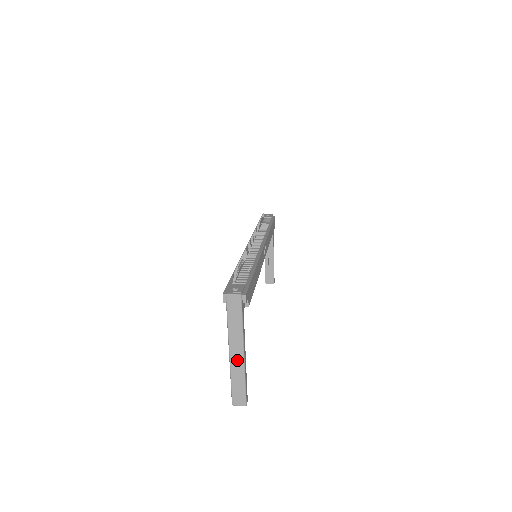
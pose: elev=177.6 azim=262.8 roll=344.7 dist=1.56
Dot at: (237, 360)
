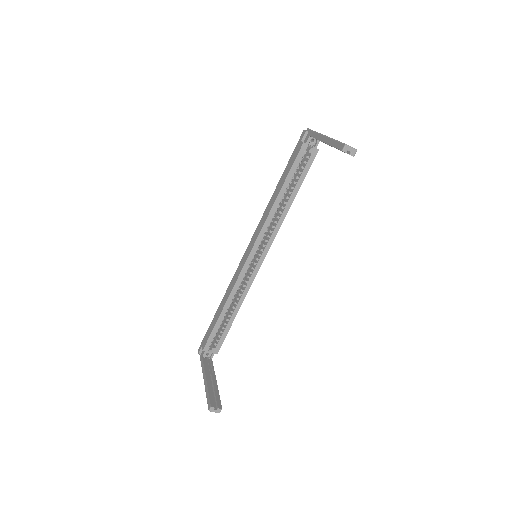
Dot at: occluded
